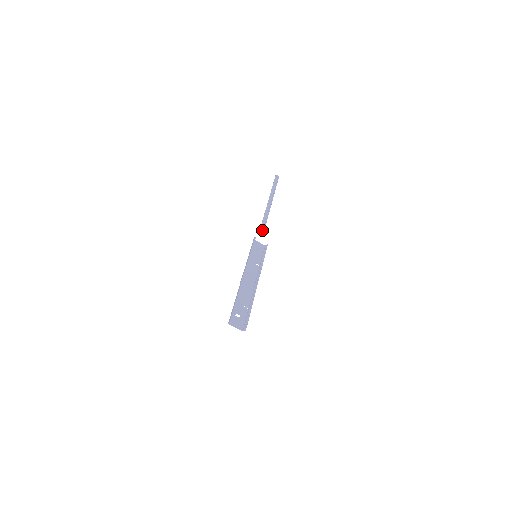
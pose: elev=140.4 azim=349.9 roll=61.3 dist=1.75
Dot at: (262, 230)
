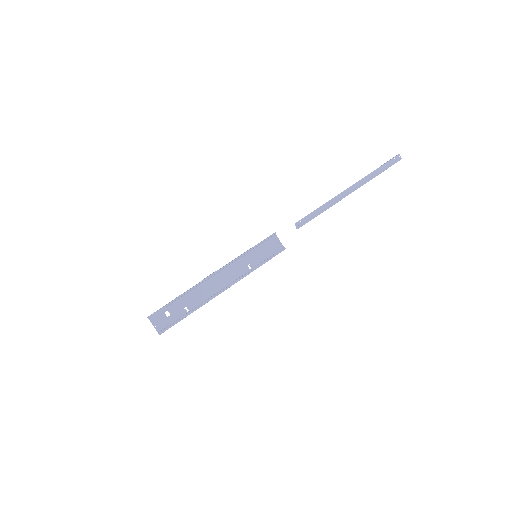
Dot at: (298, 226)
